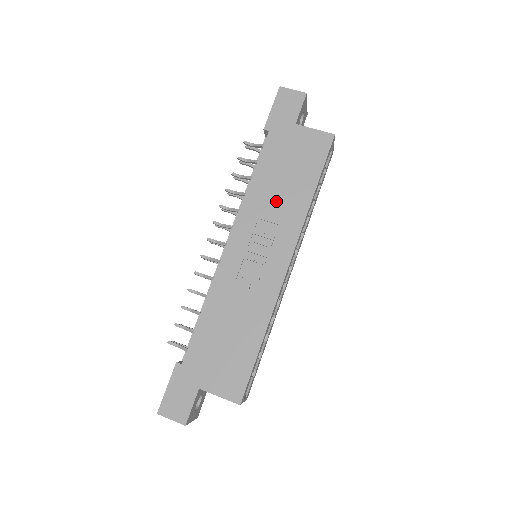
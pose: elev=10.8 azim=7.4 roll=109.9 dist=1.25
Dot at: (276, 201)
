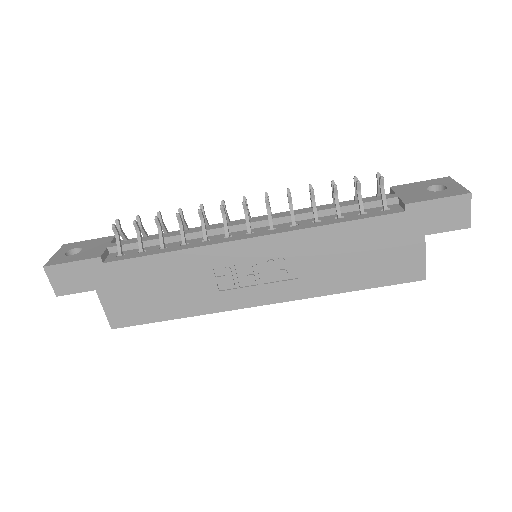
Dot at: (323, 261)
